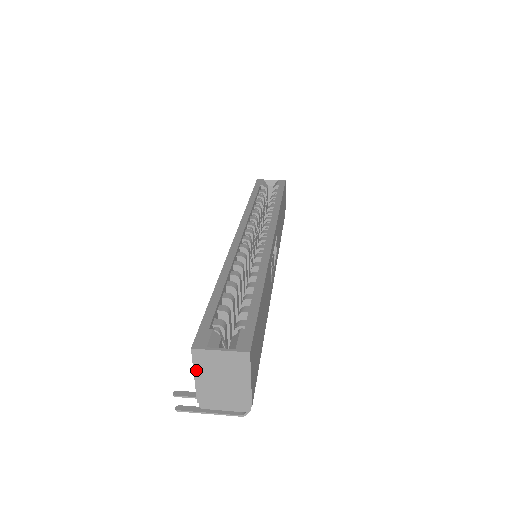
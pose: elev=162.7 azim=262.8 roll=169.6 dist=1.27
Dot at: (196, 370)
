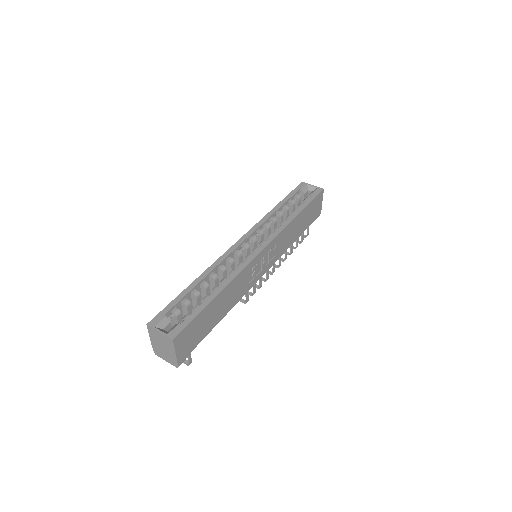
Dot at: (150, 335)
